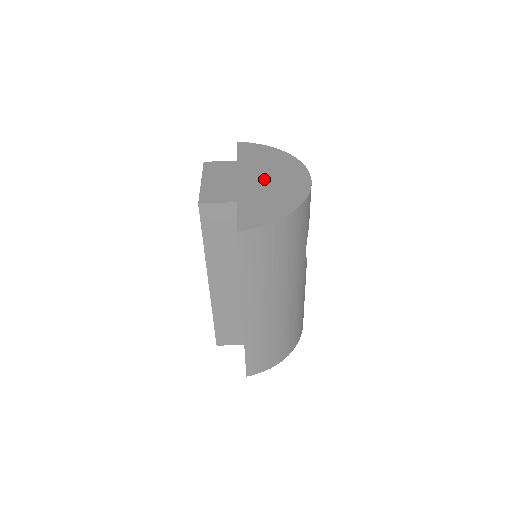
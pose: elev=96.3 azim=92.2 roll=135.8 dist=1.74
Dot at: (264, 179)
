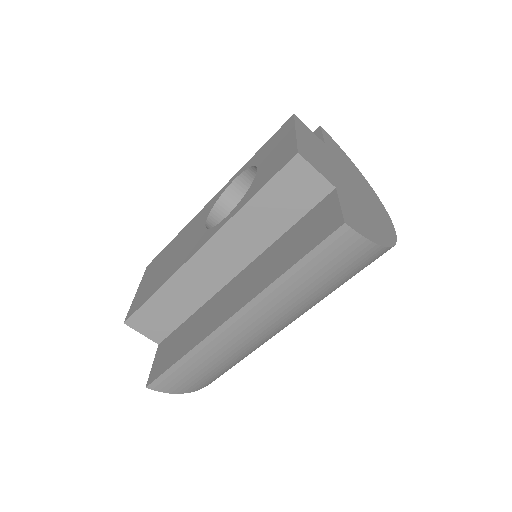
Dot at: (354, 187)
